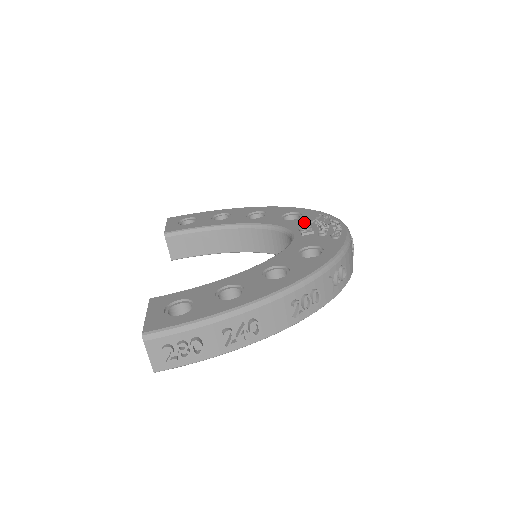
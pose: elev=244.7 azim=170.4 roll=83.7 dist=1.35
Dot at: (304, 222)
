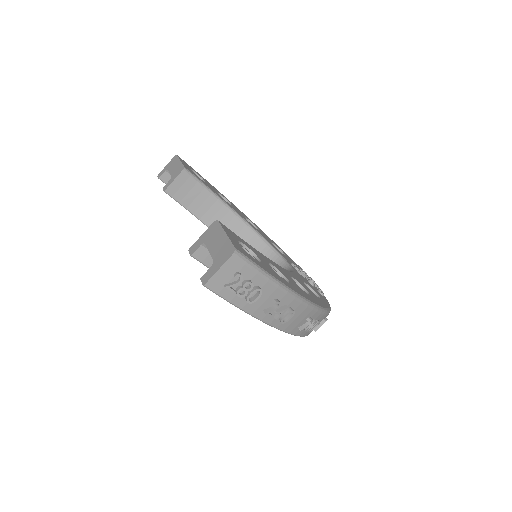
Dot at: occluded
